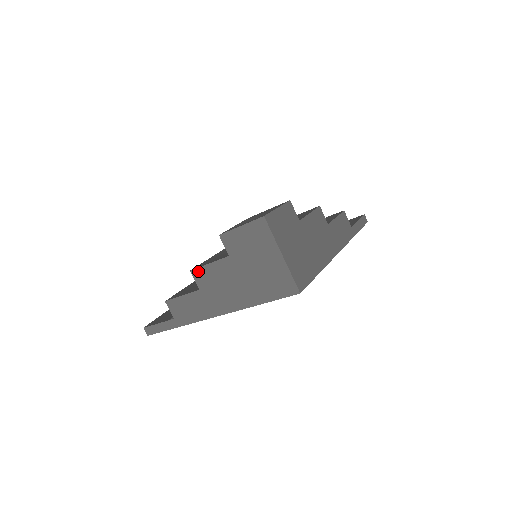
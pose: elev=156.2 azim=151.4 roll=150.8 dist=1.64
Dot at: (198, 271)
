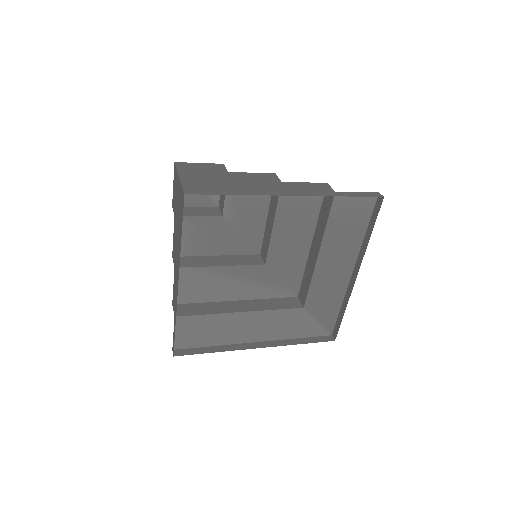
Dot at: (173, 251)
